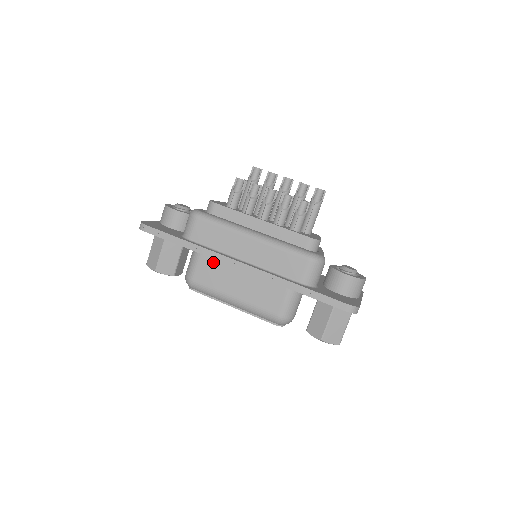
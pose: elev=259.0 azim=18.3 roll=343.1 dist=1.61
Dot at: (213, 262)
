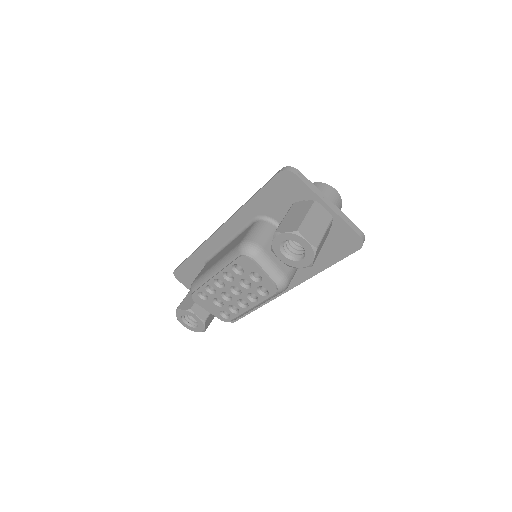
Dot at: occluded
